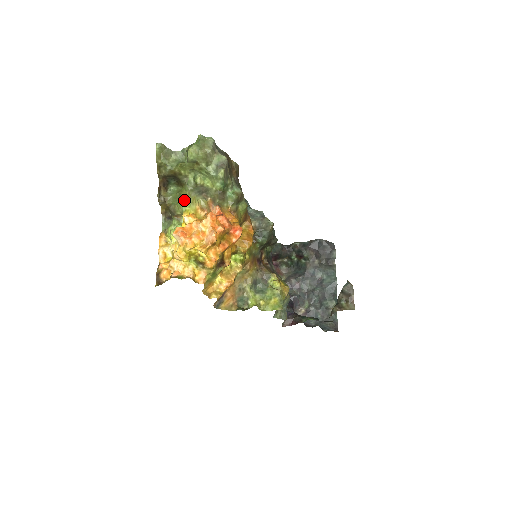
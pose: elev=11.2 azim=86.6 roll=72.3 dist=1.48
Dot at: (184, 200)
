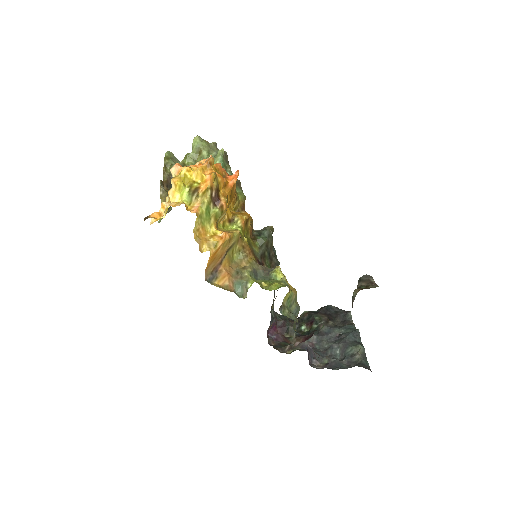
Dot at: occluded
